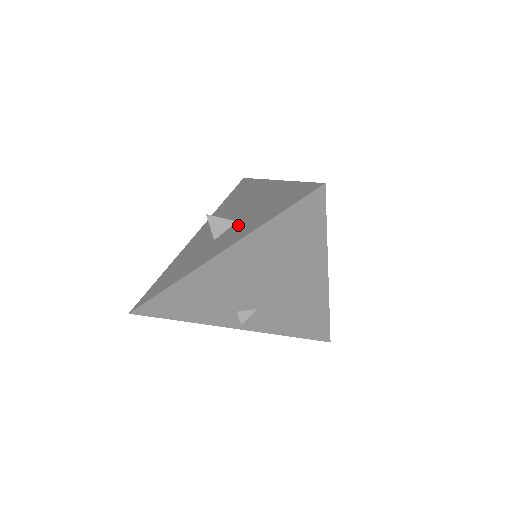
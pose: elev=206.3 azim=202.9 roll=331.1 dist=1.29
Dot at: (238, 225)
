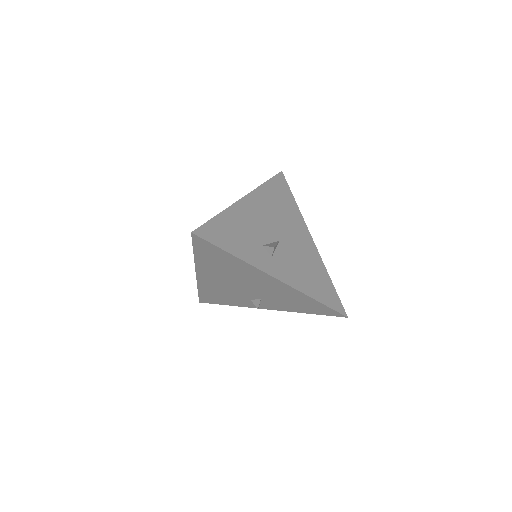
Dot at: occluded
